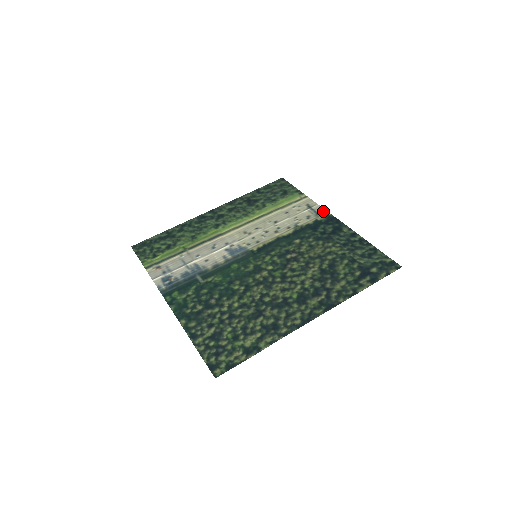
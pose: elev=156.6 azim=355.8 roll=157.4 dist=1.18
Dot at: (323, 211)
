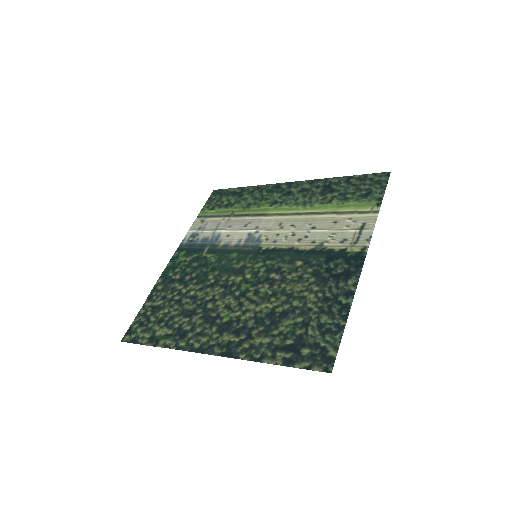
Dot at: (365, 242)
